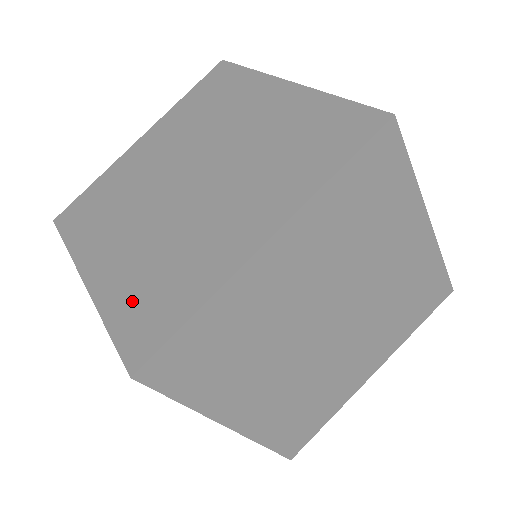
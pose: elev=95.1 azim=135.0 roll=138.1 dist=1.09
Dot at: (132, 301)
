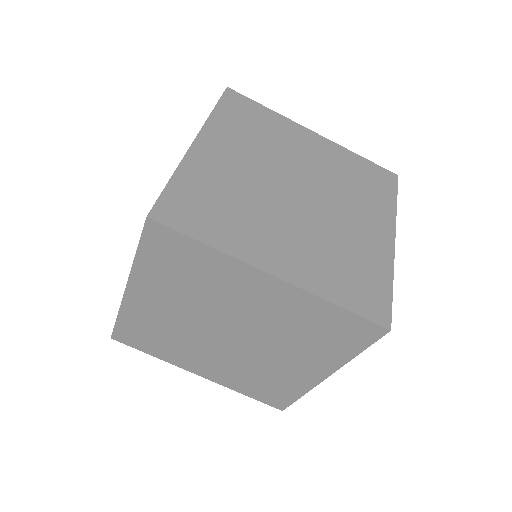
Dot at: occluded
